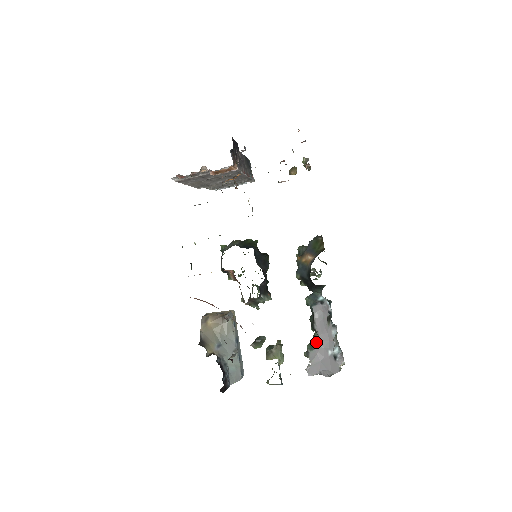
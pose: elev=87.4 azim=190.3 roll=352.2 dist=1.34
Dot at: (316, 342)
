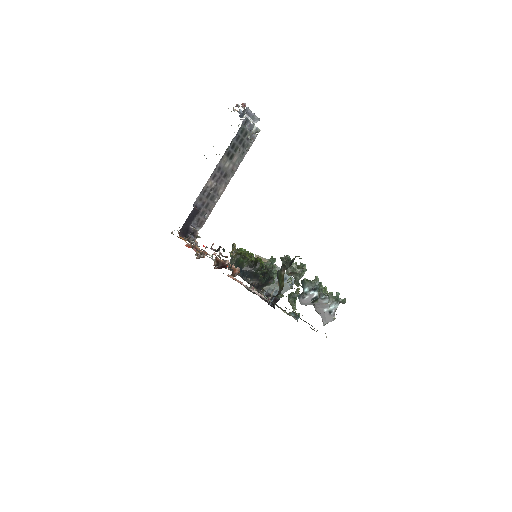
Dot at: occluded
